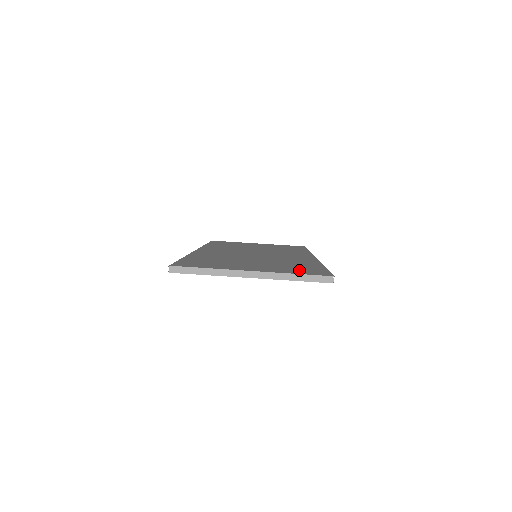
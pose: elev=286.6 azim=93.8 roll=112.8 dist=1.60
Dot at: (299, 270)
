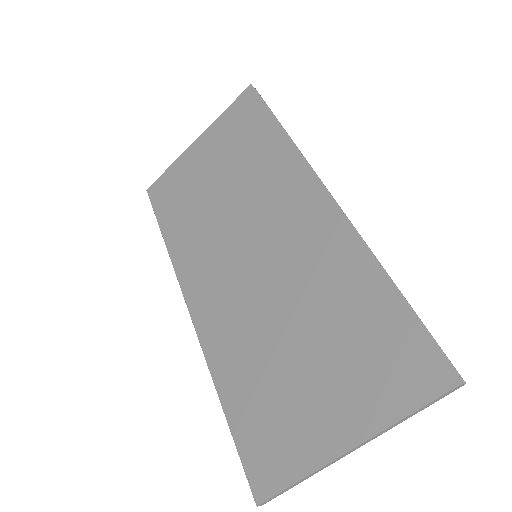
Dot at: (391, 374)
